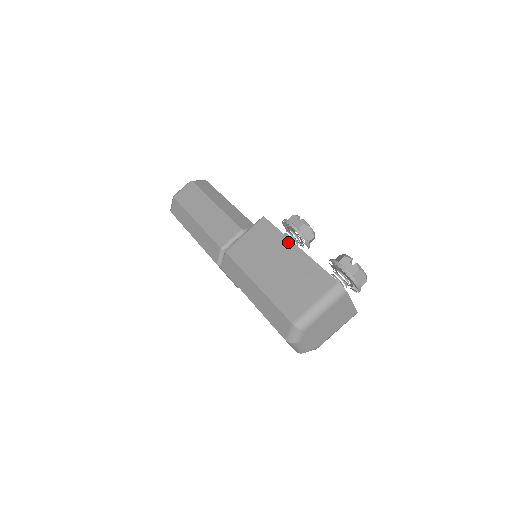
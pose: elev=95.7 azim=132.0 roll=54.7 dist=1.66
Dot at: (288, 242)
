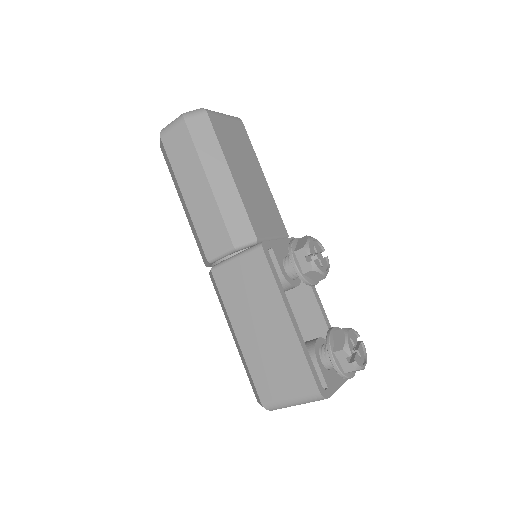
Dot at: (281, 304)
